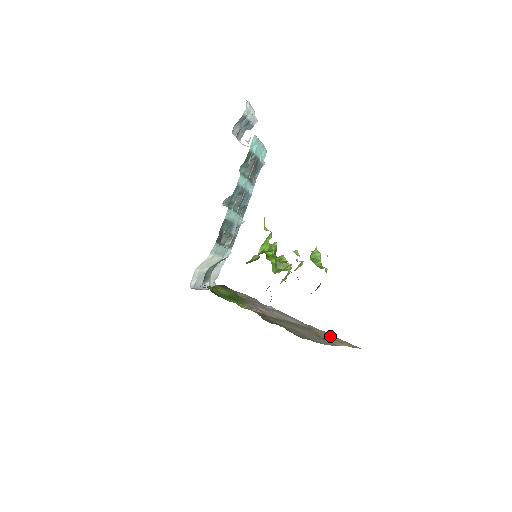
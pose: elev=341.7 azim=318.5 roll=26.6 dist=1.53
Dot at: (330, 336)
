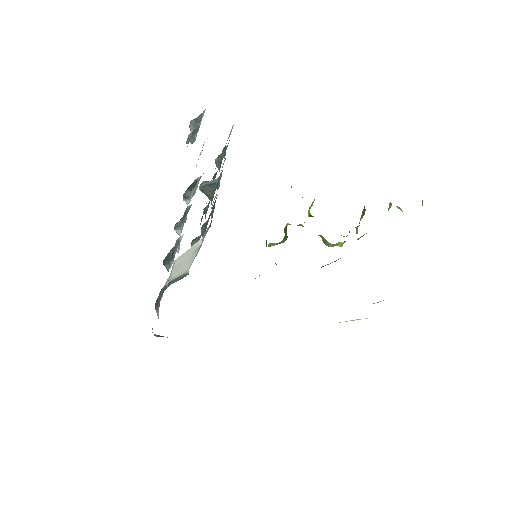
Dot at: occluded
